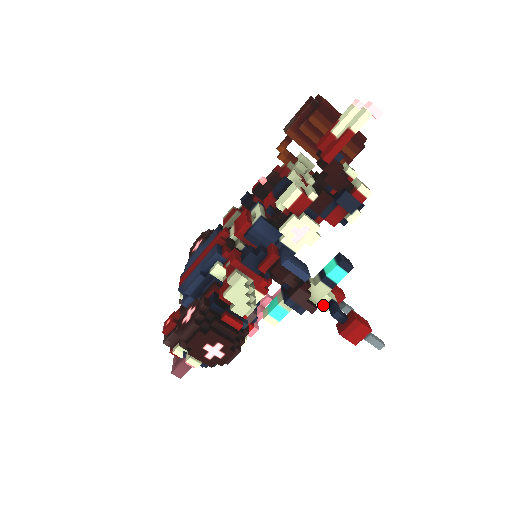
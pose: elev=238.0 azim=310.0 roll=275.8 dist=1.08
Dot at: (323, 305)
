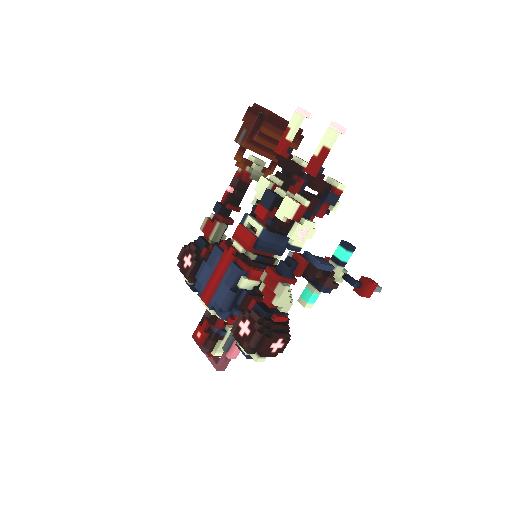
Dot at: (339, 280)
